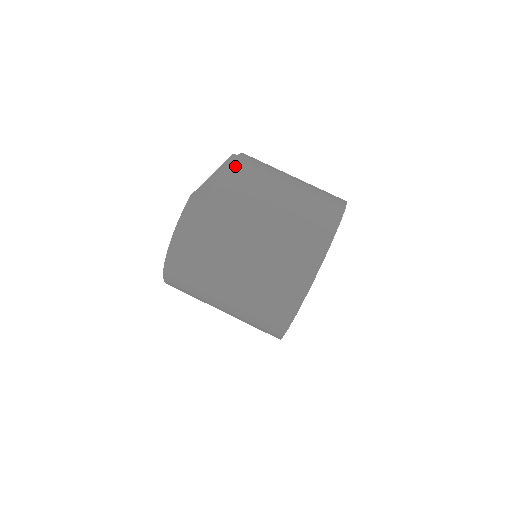
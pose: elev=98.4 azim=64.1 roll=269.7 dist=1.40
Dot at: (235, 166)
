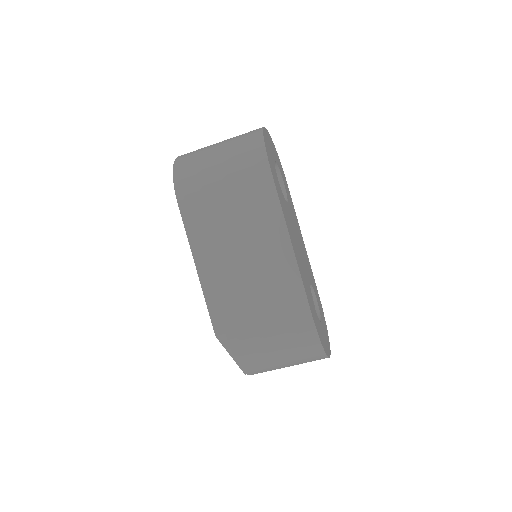
Dot at: (248, 372)
